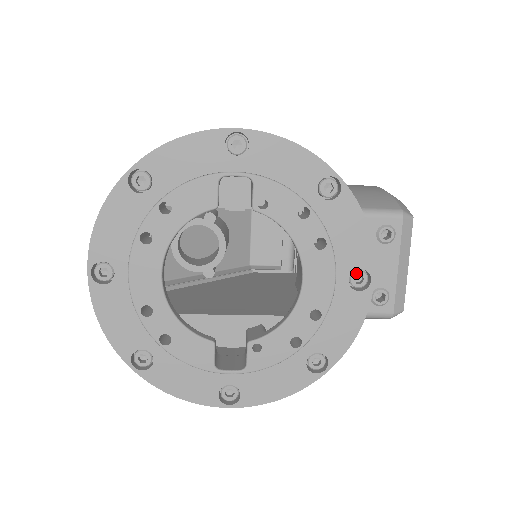
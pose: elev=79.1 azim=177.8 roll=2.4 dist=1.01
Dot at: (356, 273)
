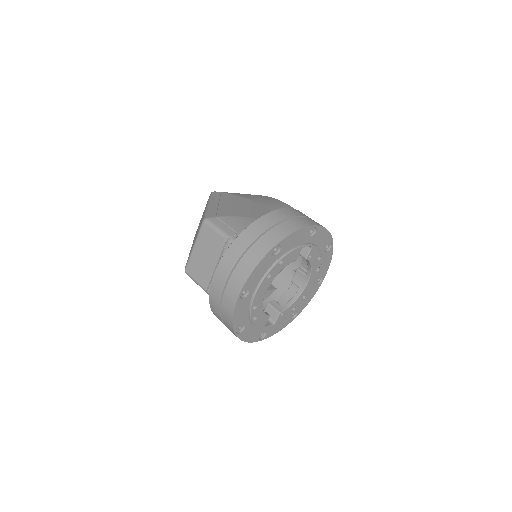
Dot at: (319, 278)
